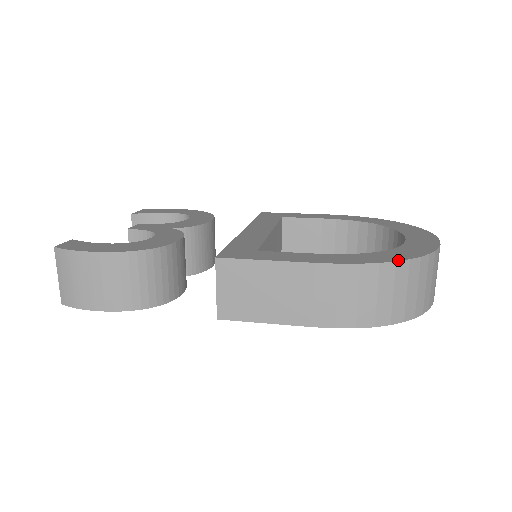
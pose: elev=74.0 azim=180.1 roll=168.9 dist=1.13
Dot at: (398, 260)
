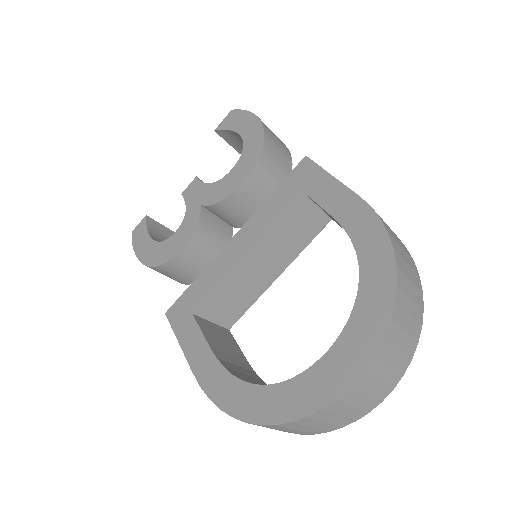
Dot at: (236, 417)
